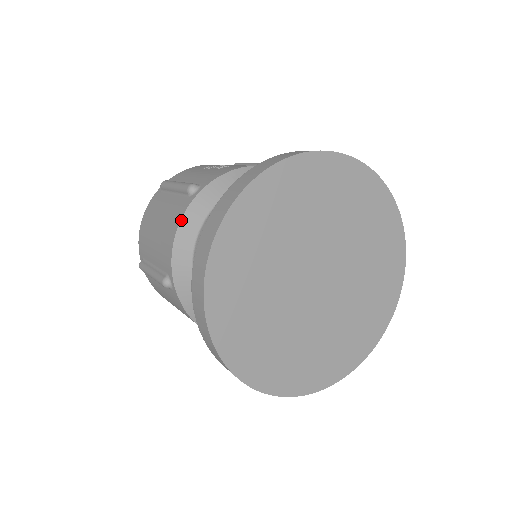
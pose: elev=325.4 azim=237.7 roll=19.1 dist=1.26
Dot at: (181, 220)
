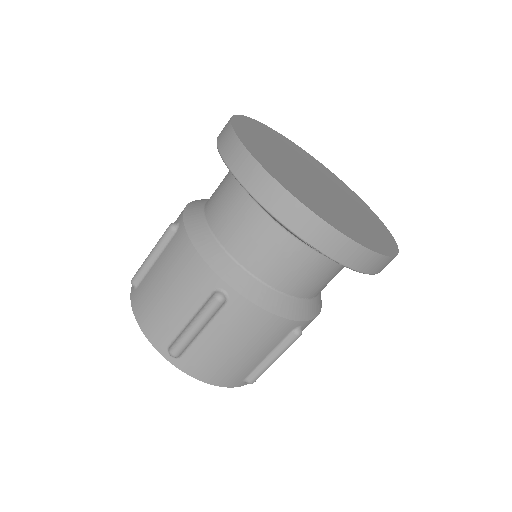
Dot at: (189, 237)
